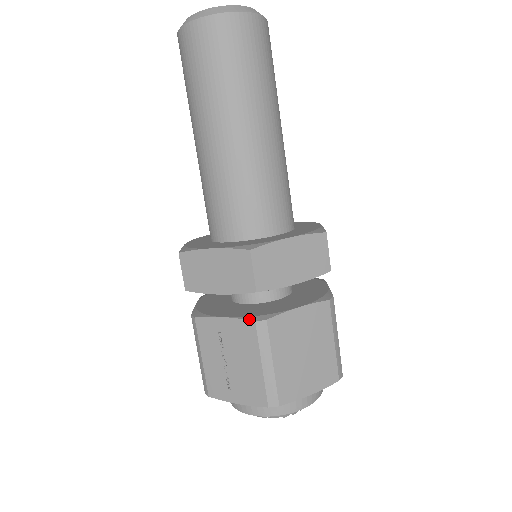
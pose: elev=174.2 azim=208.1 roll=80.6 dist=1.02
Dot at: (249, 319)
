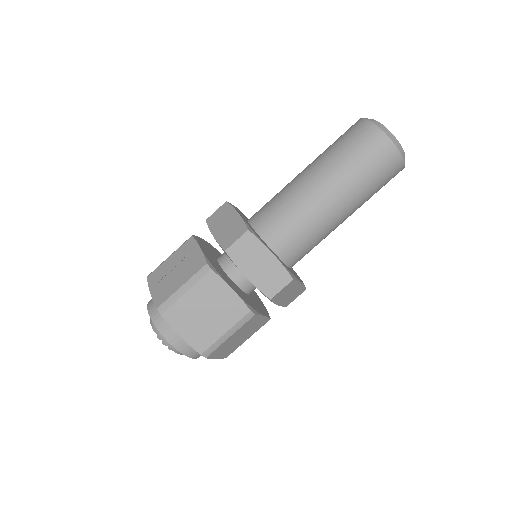
Dot at: (207, 260)
